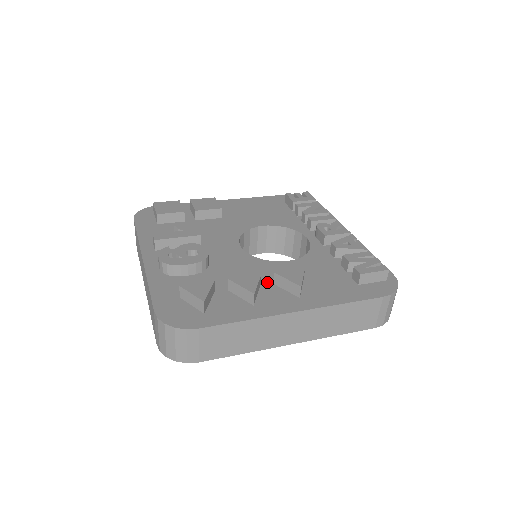
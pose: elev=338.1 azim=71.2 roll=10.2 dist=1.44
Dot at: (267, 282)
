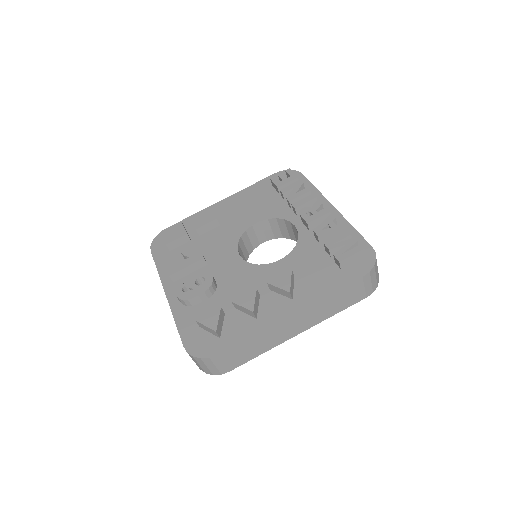
Dot at: (265, 290)
